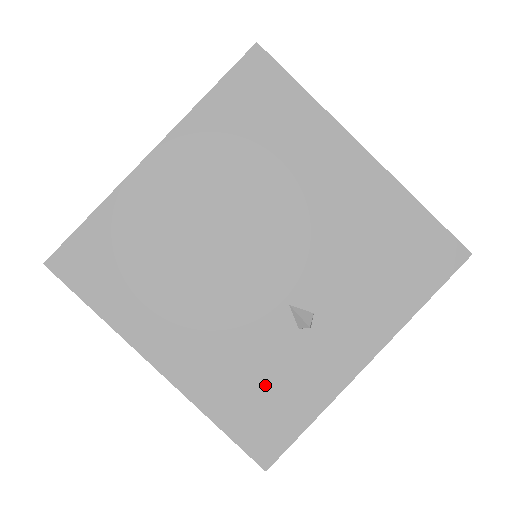
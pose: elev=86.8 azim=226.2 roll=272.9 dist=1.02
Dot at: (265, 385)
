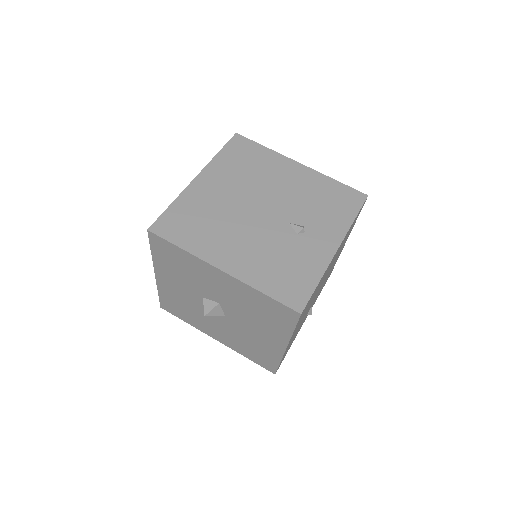
Dot at: occluded
